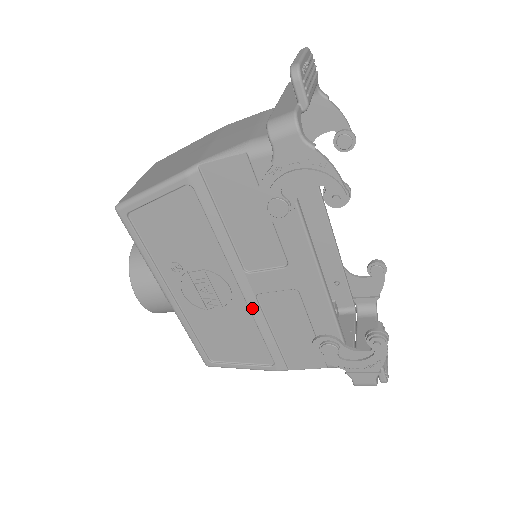
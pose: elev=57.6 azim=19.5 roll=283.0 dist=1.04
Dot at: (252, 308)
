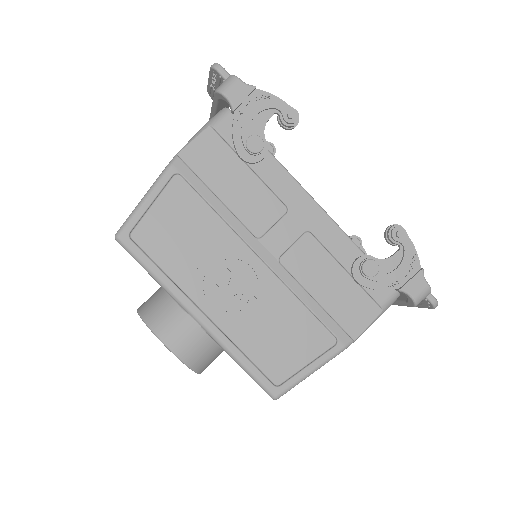
Dot at: (282, 277)
